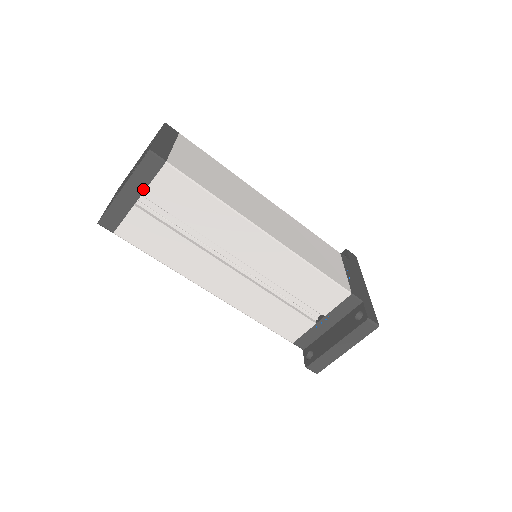
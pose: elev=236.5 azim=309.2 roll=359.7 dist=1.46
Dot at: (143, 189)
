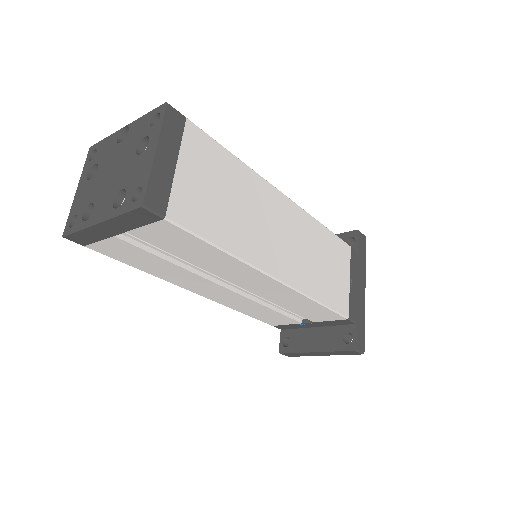
Dot at: (128, 229)
